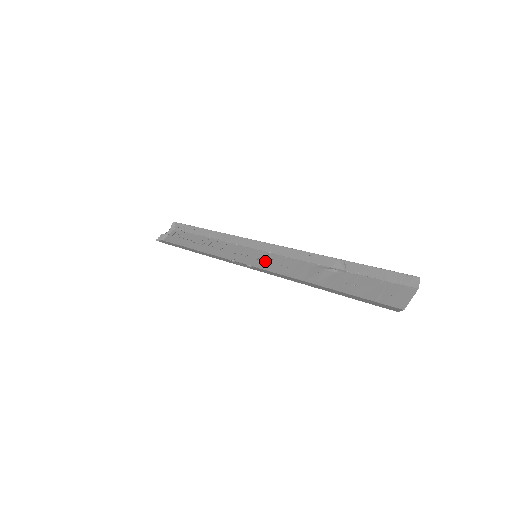
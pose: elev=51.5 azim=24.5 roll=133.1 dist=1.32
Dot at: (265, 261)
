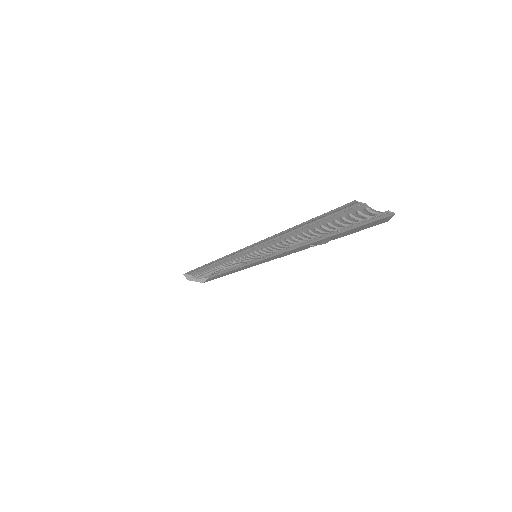
Dot at: occluded
